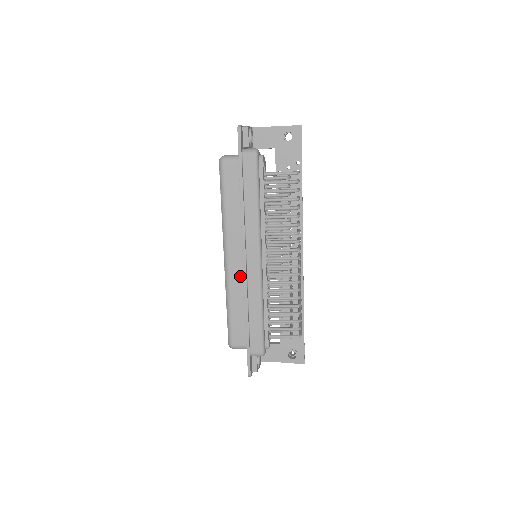
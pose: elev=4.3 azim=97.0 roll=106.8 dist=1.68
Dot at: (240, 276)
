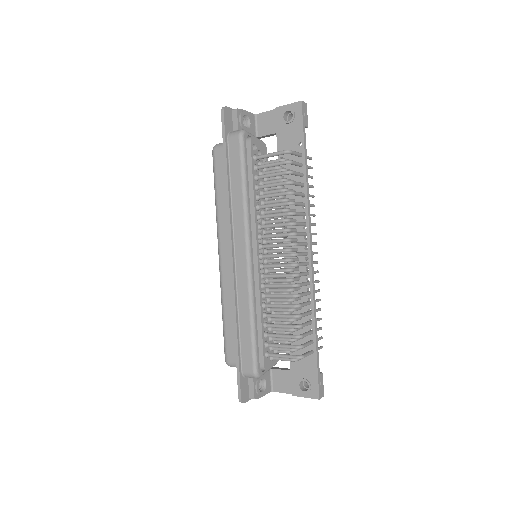
Dot at: occluded
